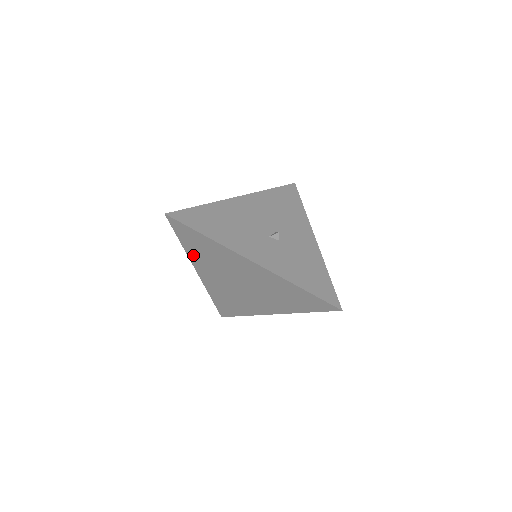
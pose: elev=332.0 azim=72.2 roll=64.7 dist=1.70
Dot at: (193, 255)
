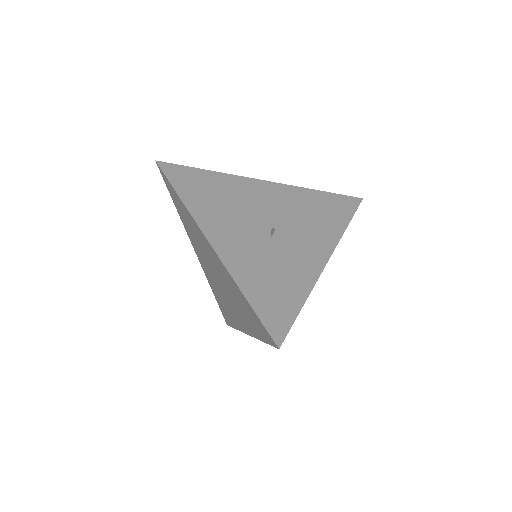
Dot at: (185, 224)
